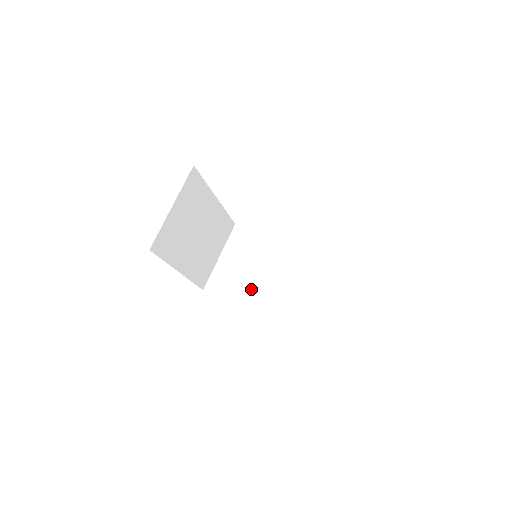
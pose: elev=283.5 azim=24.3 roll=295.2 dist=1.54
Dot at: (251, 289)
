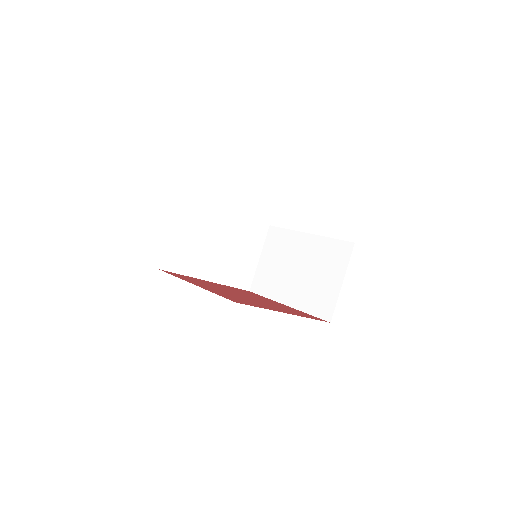
Dot at: (283, 284)
